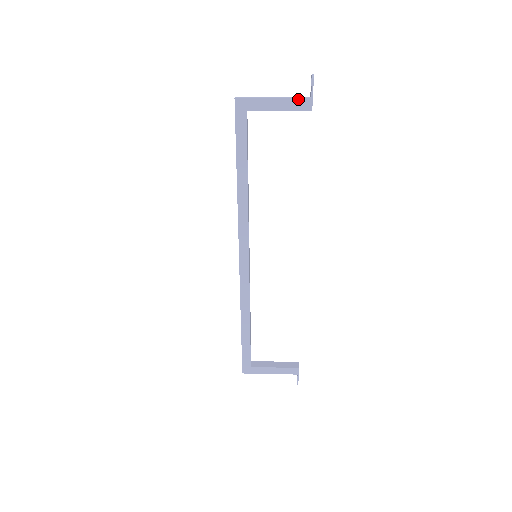
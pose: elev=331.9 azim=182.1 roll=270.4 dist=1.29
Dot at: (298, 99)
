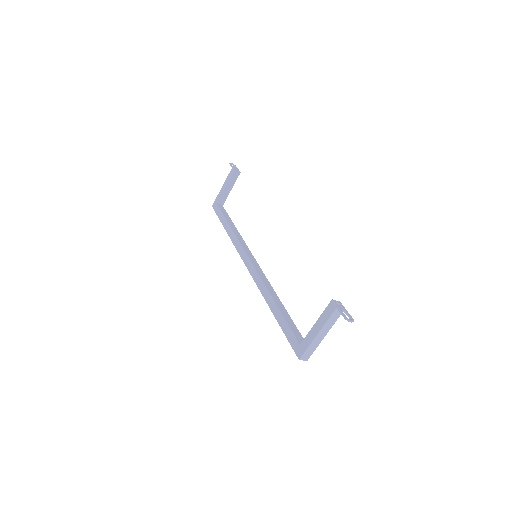
Dot at: (229, 175)
